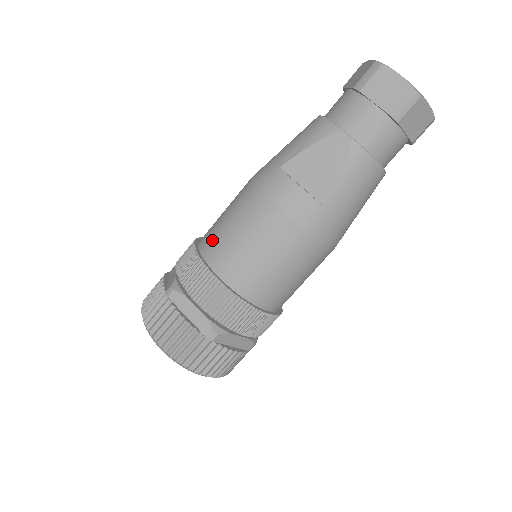
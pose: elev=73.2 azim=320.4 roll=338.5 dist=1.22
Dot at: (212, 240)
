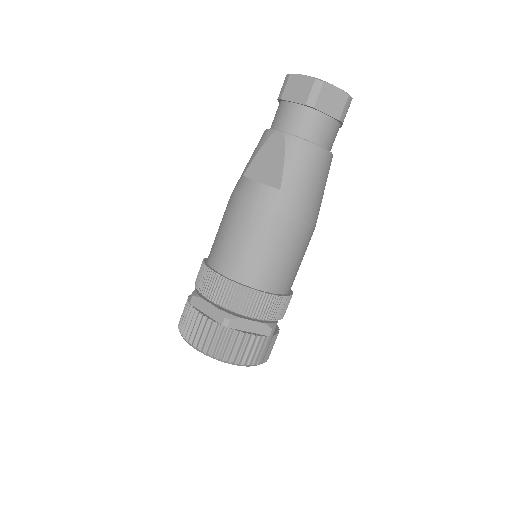
Dot at: (212, 249)
